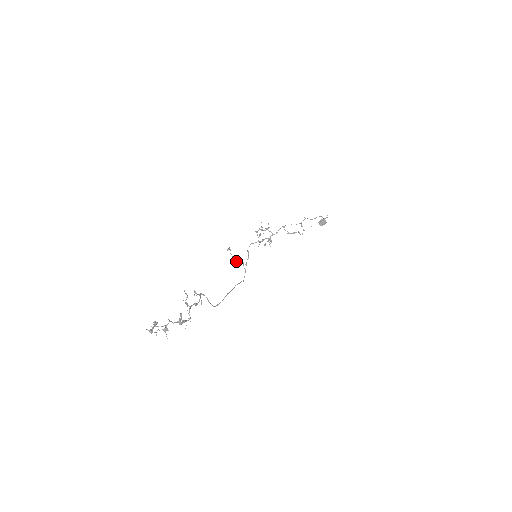
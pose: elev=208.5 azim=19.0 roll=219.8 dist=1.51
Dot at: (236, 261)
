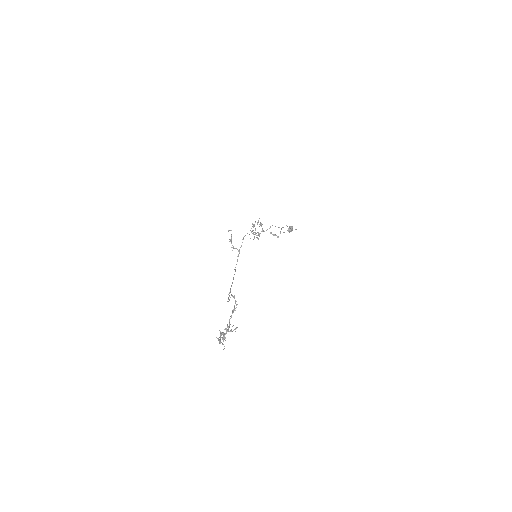
Dot at: (233, 246)
